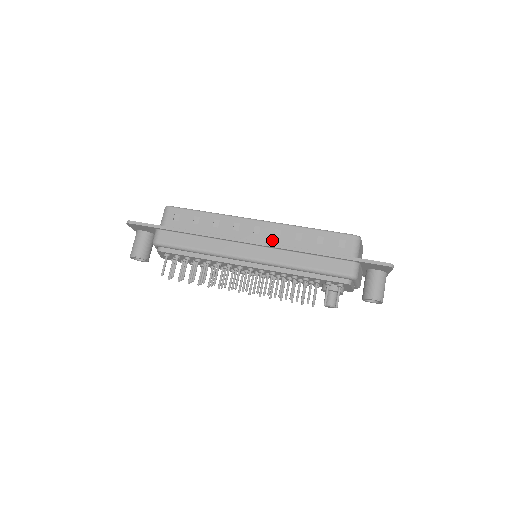
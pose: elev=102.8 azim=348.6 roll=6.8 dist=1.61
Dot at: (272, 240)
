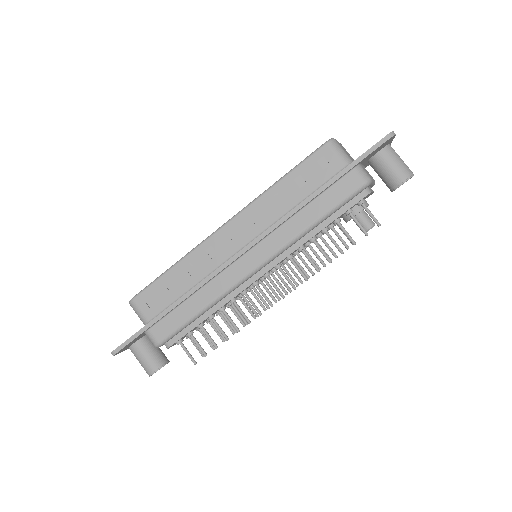
Dot at: (257, 229)
